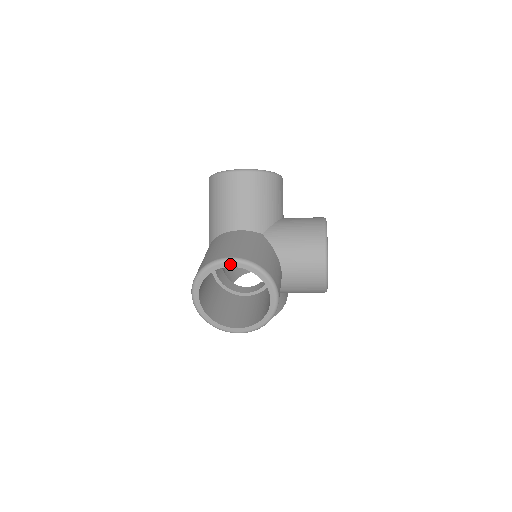
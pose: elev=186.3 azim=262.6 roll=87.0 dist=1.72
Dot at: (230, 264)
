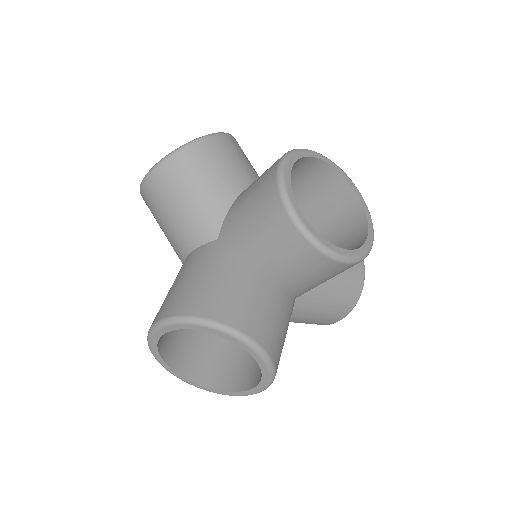
Dot at: (160, 332)
